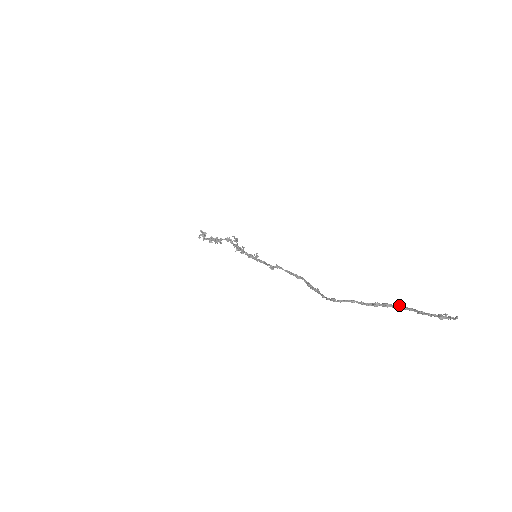
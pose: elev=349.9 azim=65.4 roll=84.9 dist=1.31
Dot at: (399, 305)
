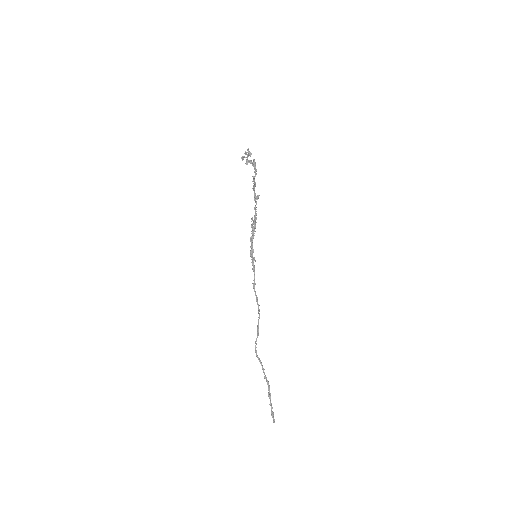
Dot at: (268, 392)
